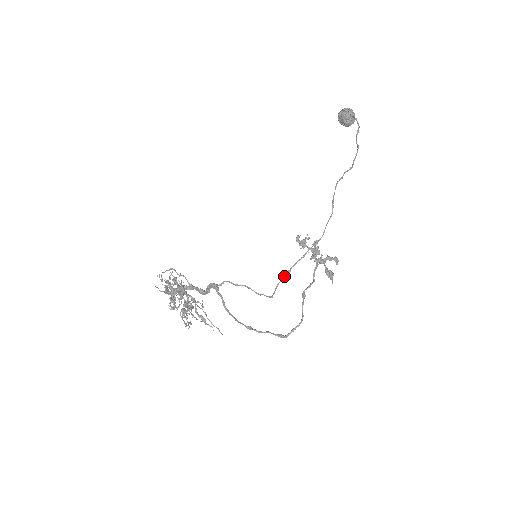
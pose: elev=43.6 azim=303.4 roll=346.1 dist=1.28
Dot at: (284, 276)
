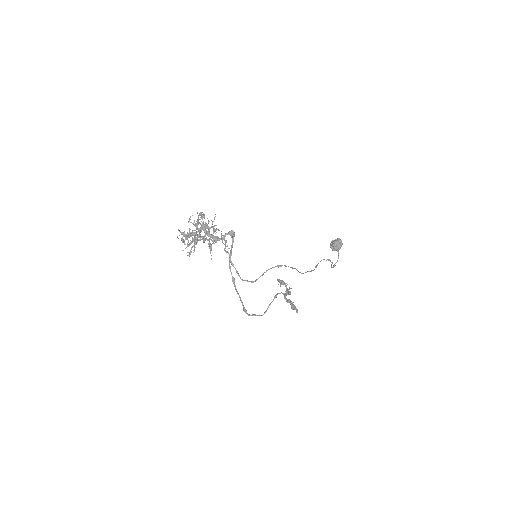
Dot at: (276, 266)
